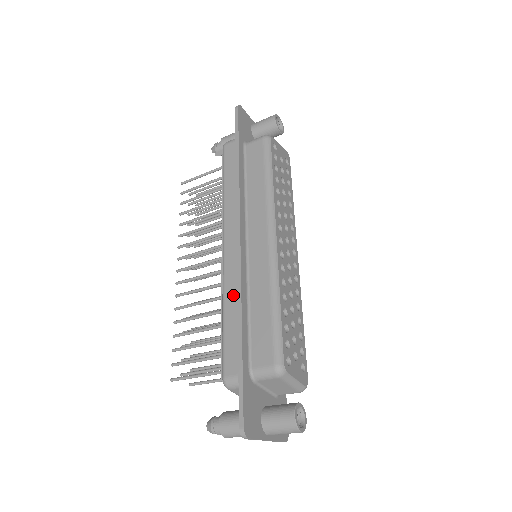
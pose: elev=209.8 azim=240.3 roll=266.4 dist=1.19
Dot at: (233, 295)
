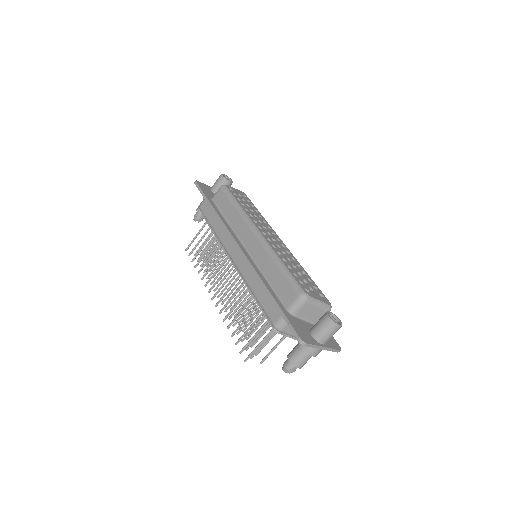
Dot at: (252, 278)
